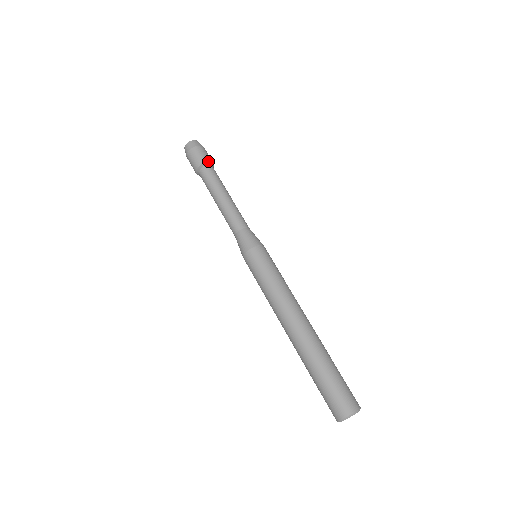
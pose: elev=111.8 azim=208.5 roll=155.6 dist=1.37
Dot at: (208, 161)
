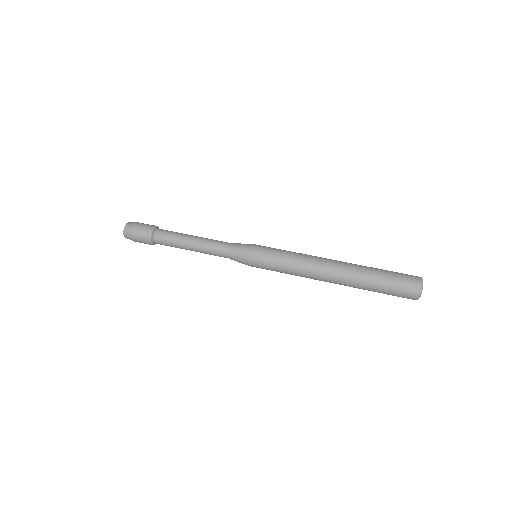
Dot at: (158, 228)
